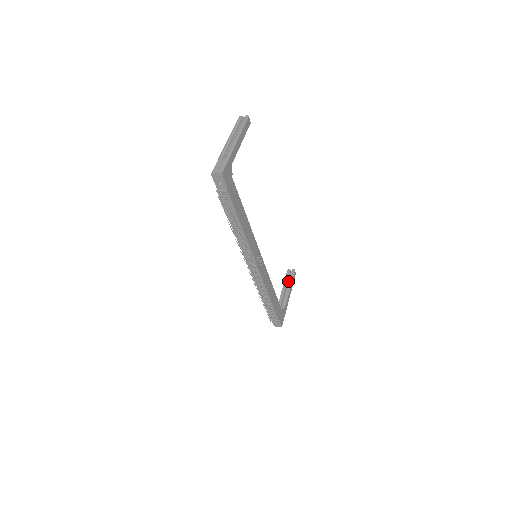
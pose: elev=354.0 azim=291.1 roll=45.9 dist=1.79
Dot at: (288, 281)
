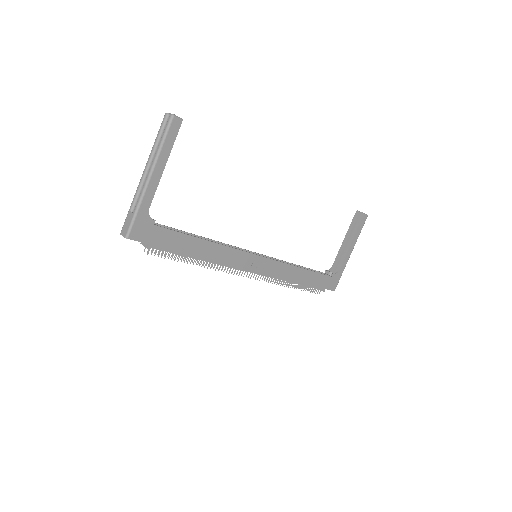
Dot at: (354, 228)
